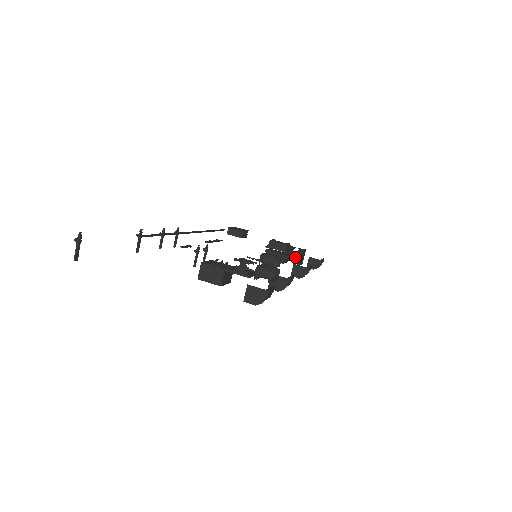
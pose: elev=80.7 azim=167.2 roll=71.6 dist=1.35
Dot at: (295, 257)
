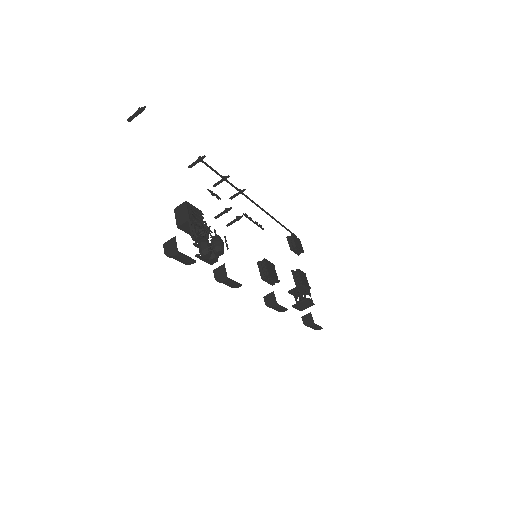
Dot at: (299, 299)
